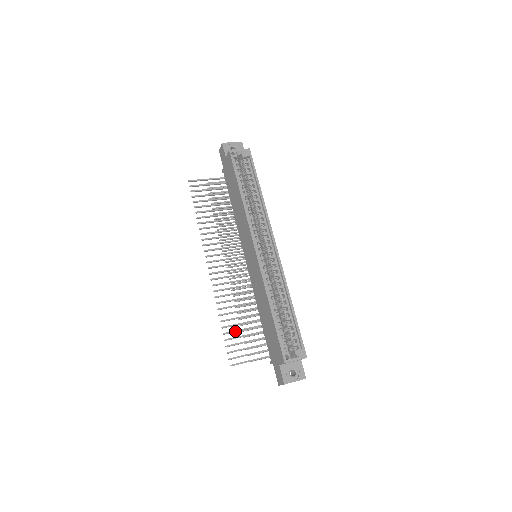
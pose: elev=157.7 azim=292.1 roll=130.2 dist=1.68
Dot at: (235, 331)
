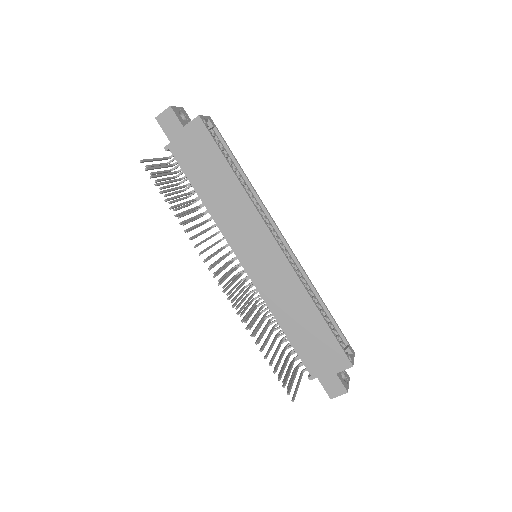
Dot at: (274, 357)
